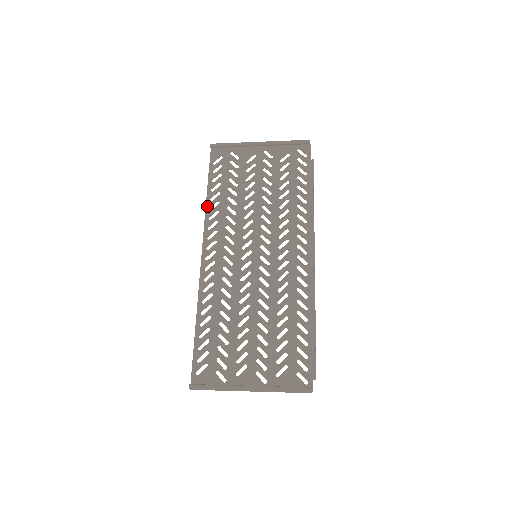
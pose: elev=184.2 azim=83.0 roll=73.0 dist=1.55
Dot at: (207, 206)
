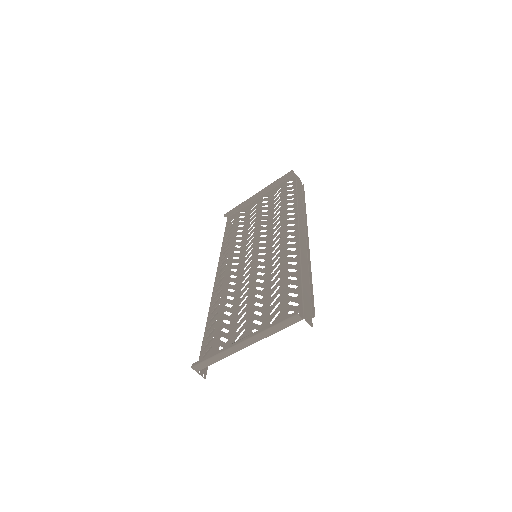
Dot at: (221, 249)
